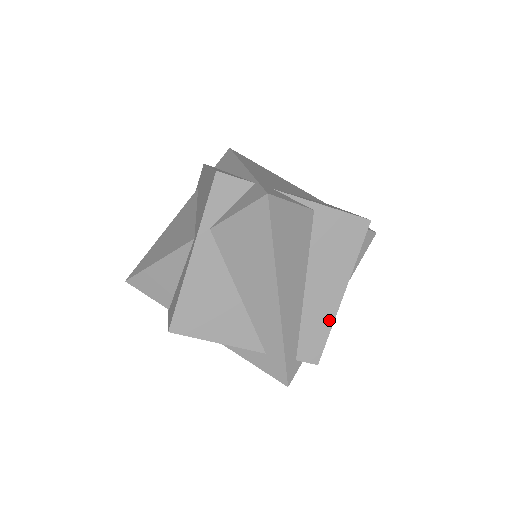
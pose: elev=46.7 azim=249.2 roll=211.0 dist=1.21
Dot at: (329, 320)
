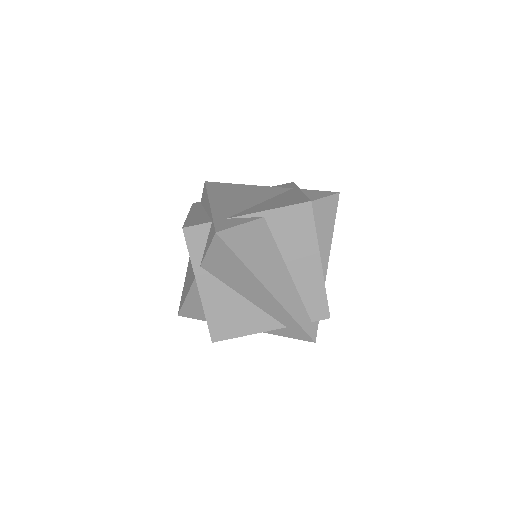
Dot at: (320, 284)
